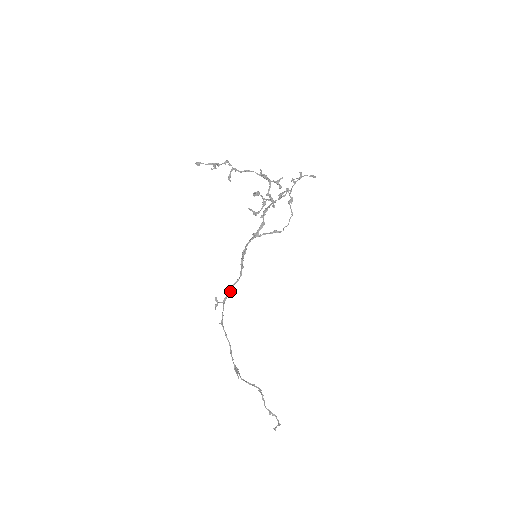
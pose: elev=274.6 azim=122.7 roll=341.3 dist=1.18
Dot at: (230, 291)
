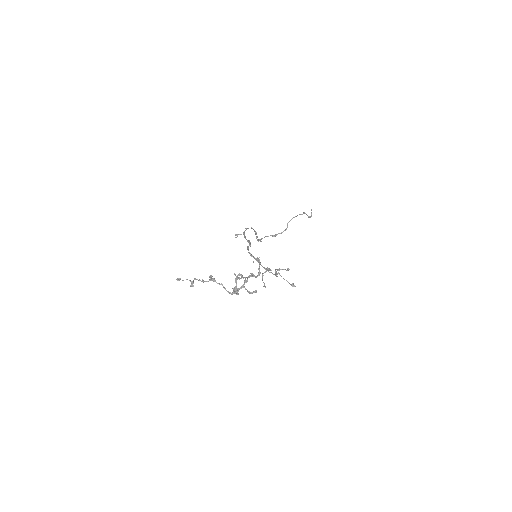
Dot at: (245, 238)
